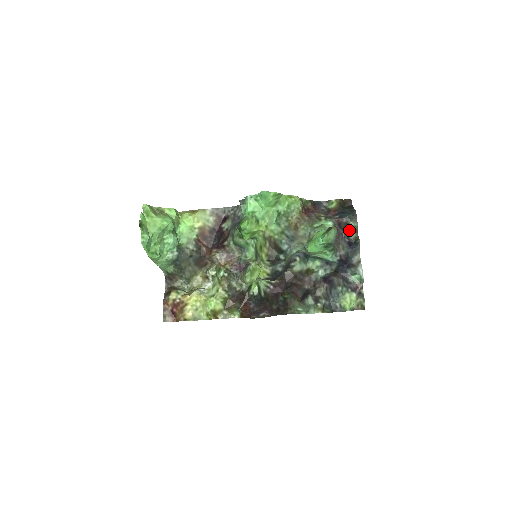
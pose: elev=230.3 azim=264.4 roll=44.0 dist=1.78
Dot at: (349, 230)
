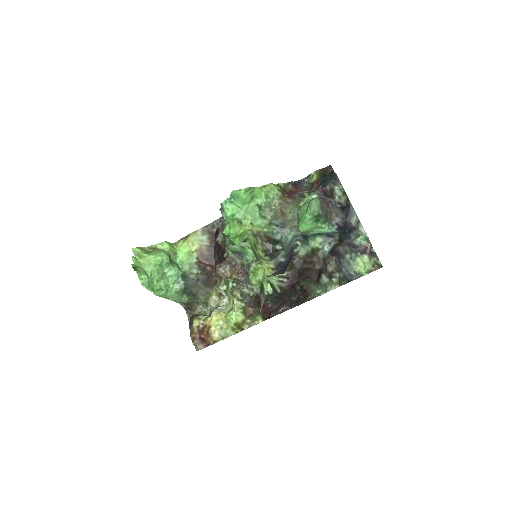
Dot at: (337, 195)
